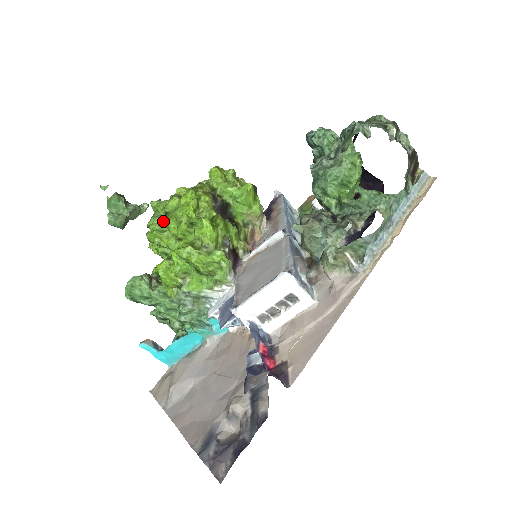
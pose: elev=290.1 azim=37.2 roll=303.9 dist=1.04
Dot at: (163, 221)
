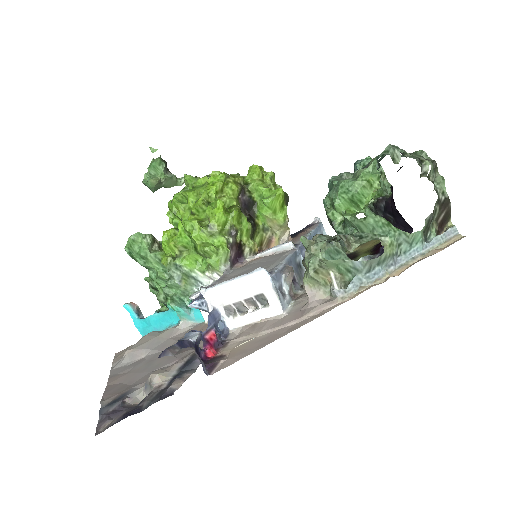
Dot at: (185, 191)
